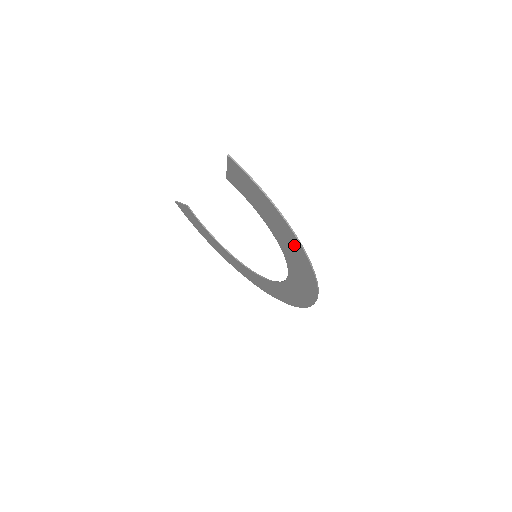
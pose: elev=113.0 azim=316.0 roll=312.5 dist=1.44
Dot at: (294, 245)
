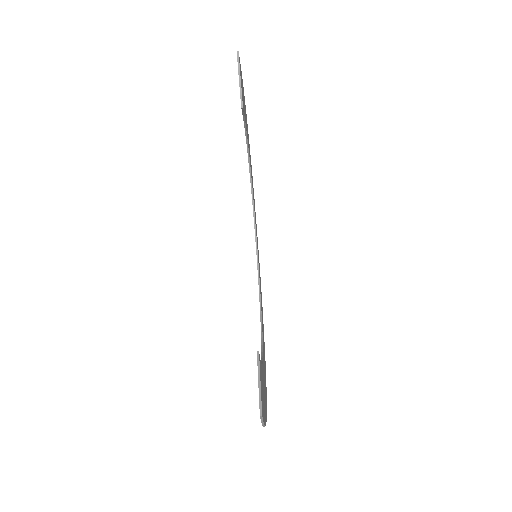
Dot at: occluded
